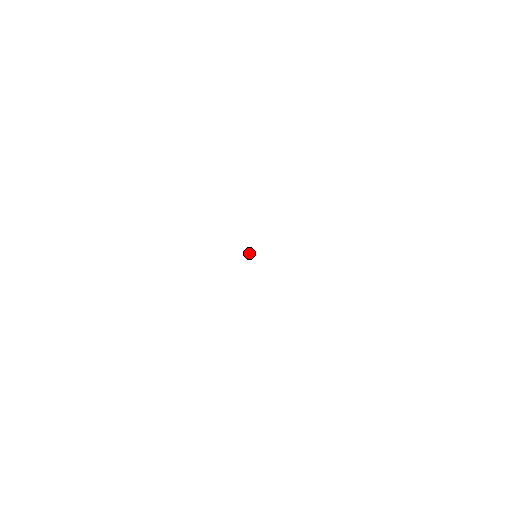
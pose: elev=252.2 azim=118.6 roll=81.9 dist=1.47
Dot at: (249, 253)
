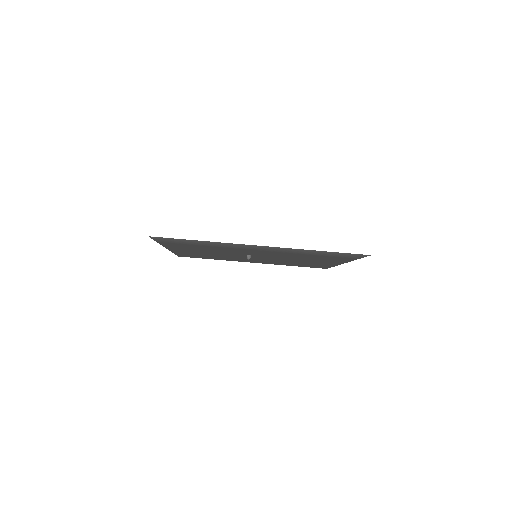
Dot at: (249, 255)
